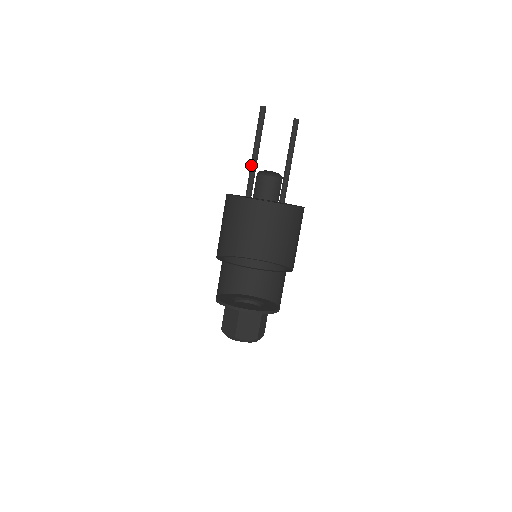
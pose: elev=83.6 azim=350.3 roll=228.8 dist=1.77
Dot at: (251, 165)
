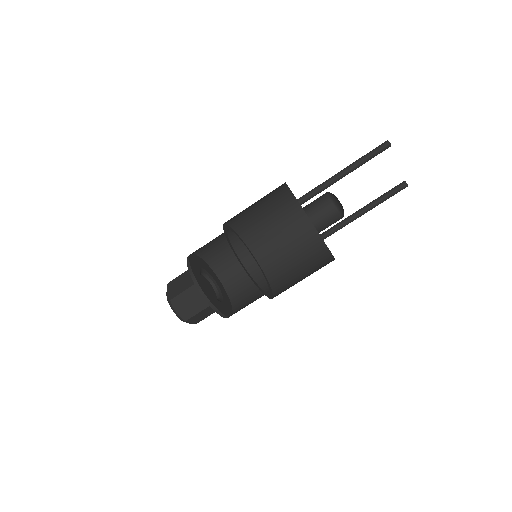
Dot at: (328, 179)
